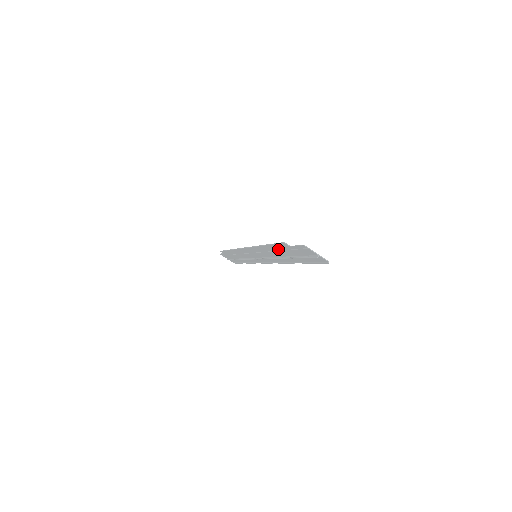
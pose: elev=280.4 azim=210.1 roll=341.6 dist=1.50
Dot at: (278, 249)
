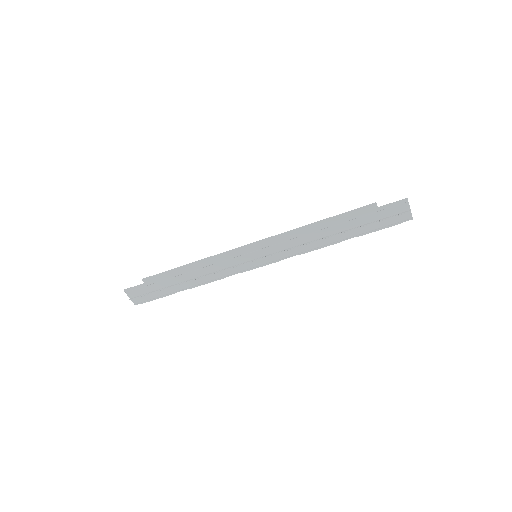
Dot at: (343, 220)
